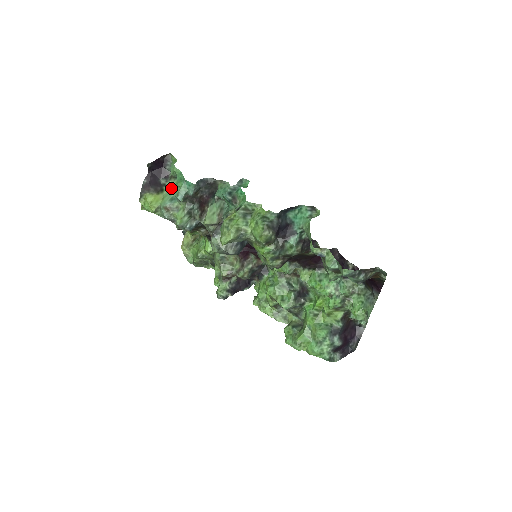
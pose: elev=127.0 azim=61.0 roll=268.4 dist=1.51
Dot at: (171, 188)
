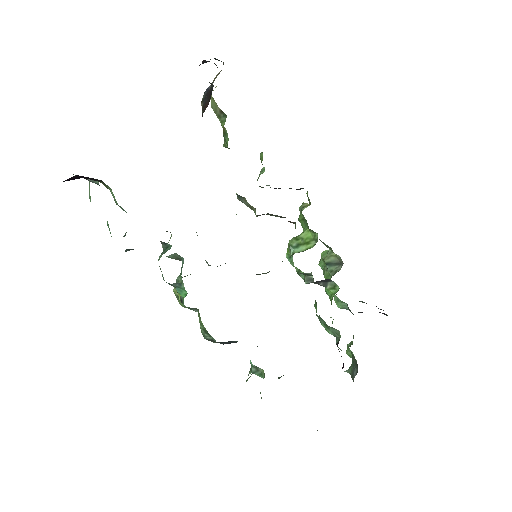
Dot at: occluded
